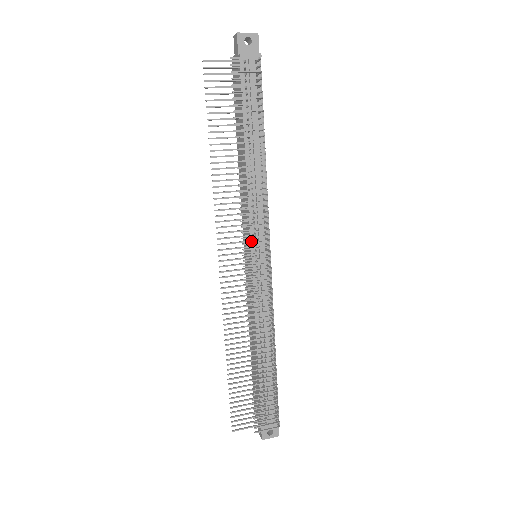
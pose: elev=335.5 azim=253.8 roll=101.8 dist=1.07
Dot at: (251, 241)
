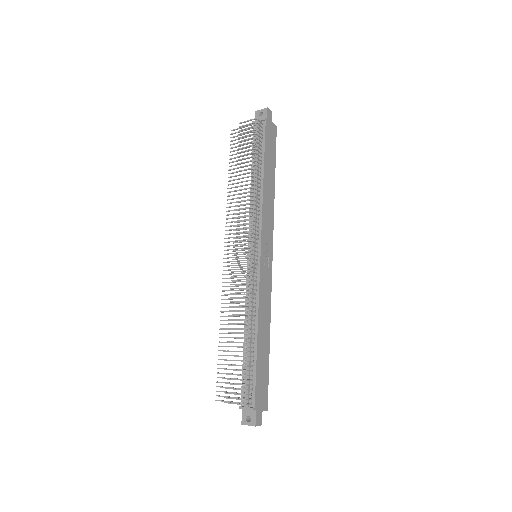
Dot at: (245, 240)
